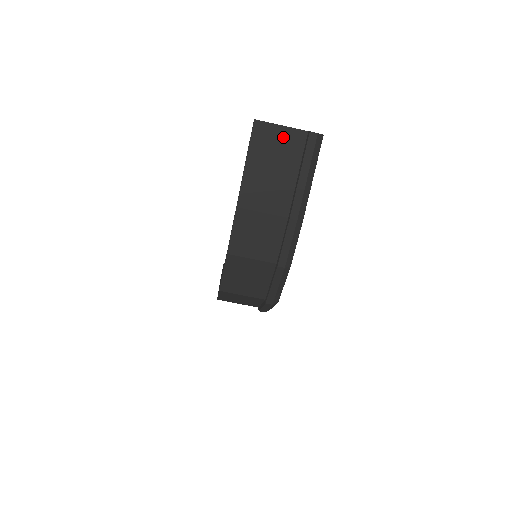
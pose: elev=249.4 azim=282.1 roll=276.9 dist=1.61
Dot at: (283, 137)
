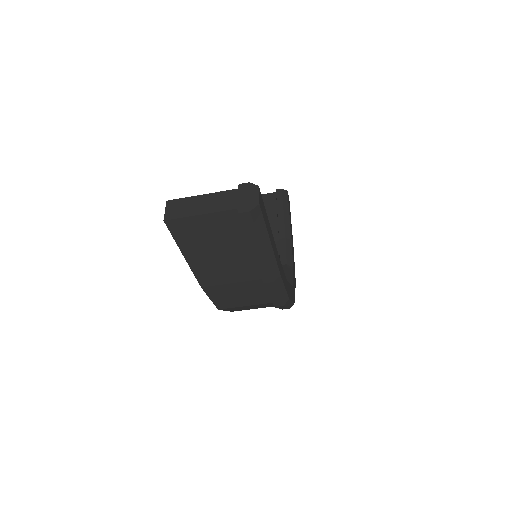
Dot at: (210, 224)
